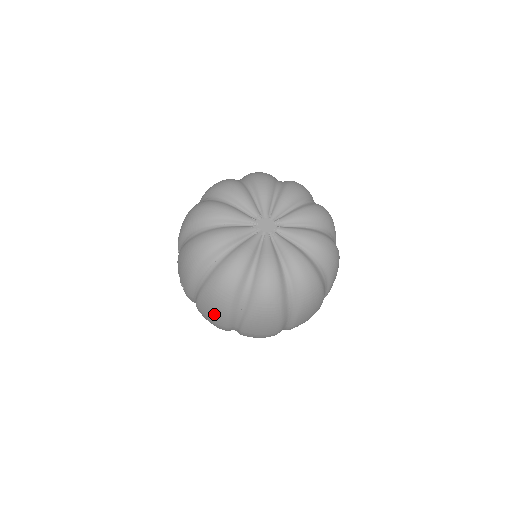
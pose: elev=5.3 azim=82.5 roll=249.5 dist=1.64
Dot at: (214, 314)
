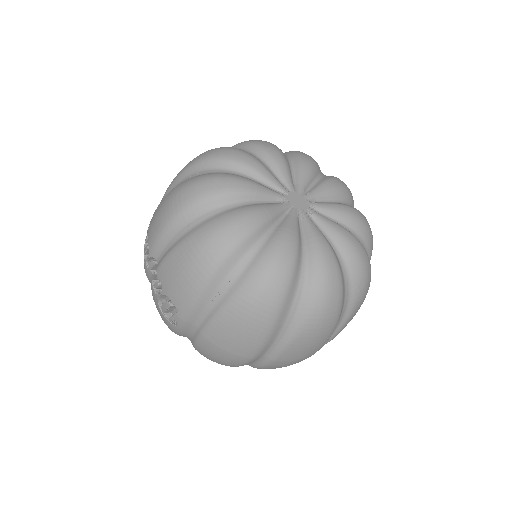
Dot at: (242, 340)
